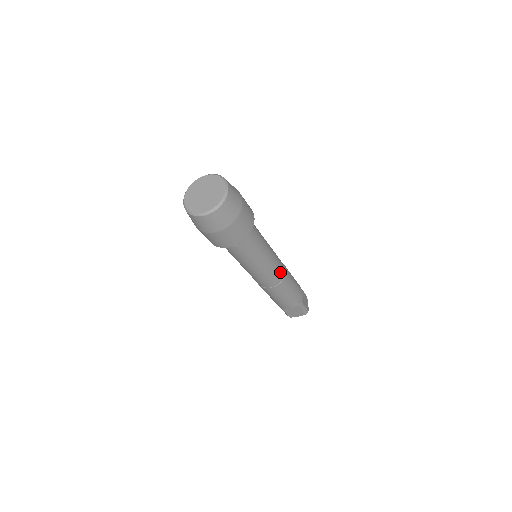
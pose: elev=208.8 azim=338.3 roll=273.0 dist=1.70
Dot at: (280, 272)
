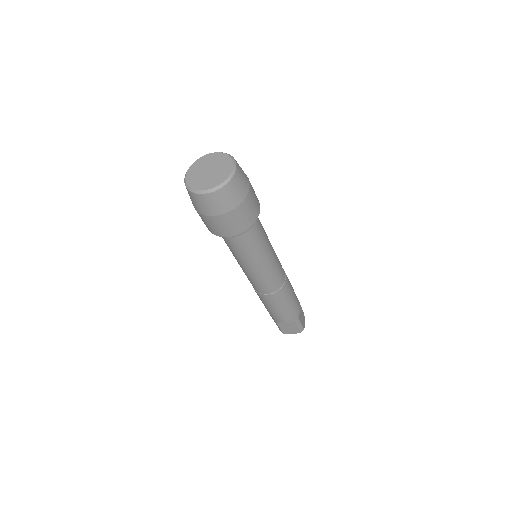
Dot at: (280, 278)
